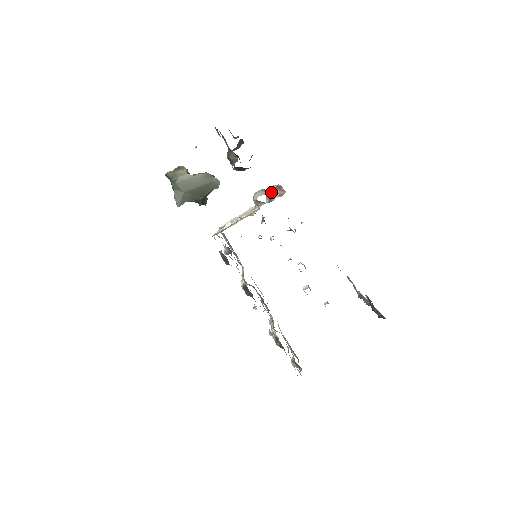
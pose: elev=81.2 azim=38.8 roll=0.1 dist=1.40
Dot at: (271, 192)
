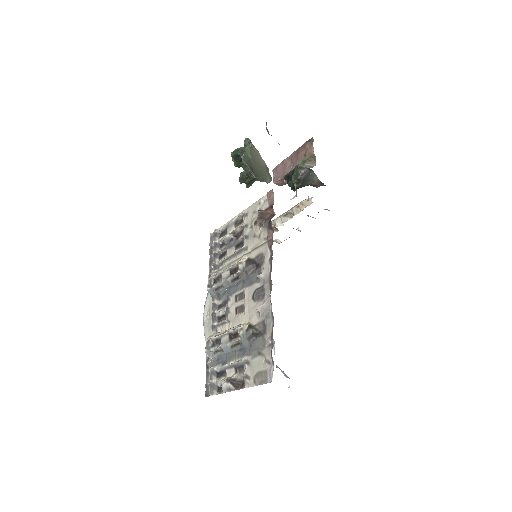
Dot at: occluded
